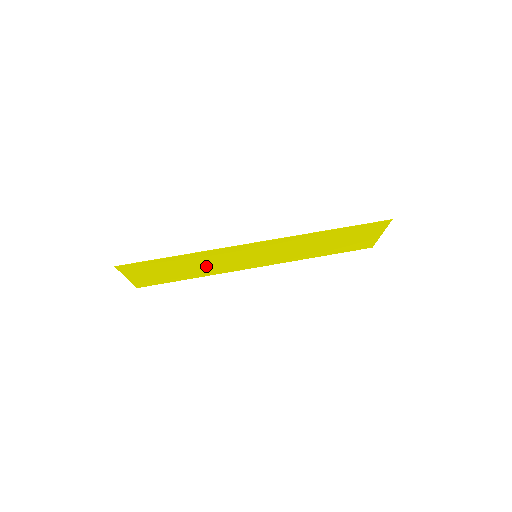
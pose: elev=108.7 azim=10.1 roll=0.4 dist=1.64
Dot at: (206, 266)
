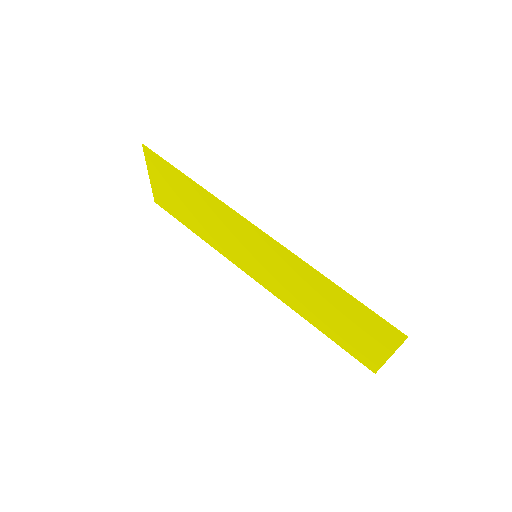
Dot at: (211, 226)
